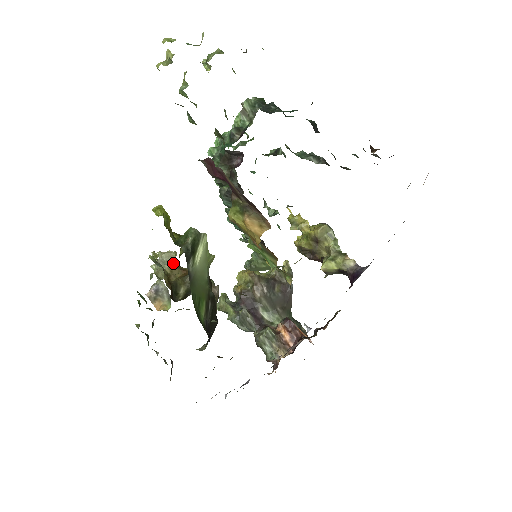
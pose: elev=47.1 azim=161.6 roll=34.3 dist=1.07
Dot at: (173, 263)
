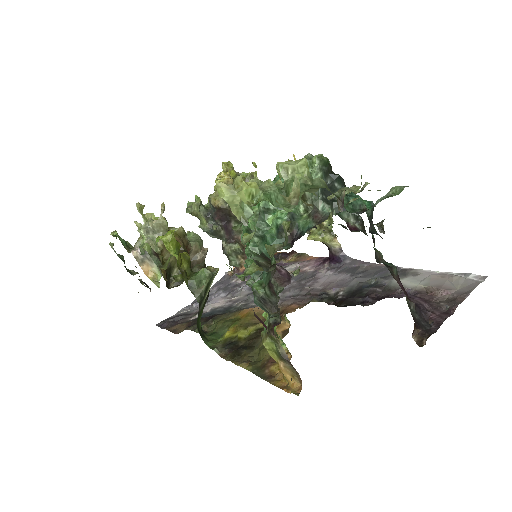
Dot at: (165, 233)
